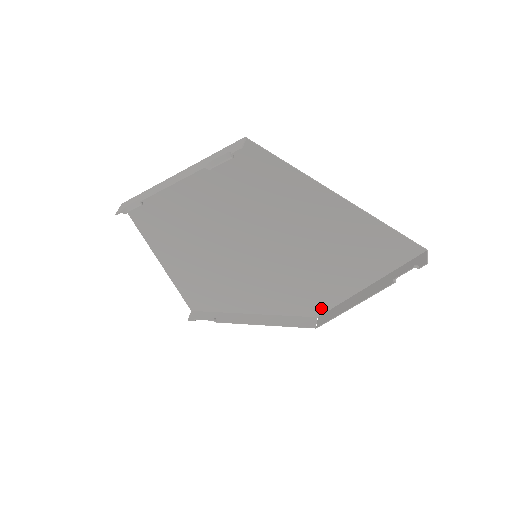
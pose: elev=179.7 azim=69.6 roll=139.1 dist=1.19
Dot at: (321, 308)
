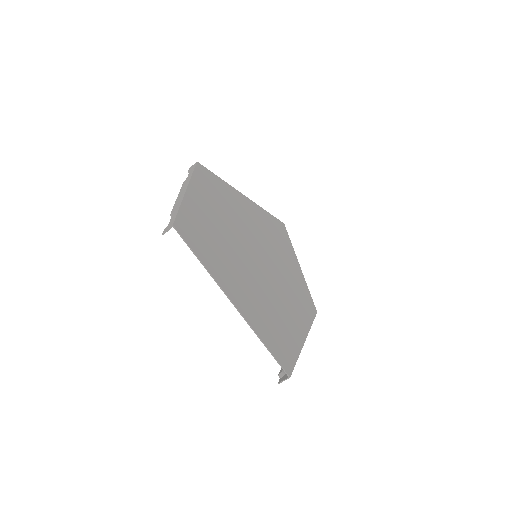
Dot at: (310, 312)
